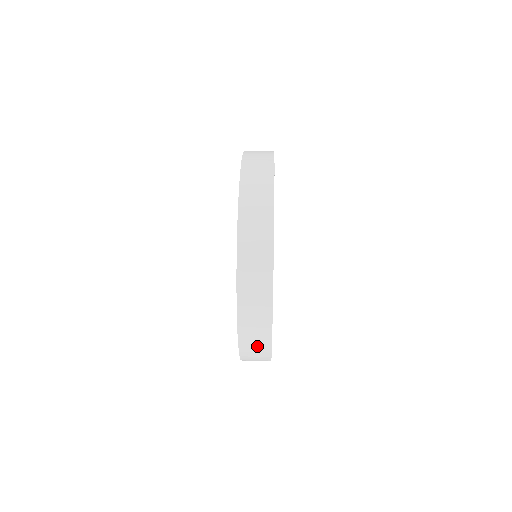
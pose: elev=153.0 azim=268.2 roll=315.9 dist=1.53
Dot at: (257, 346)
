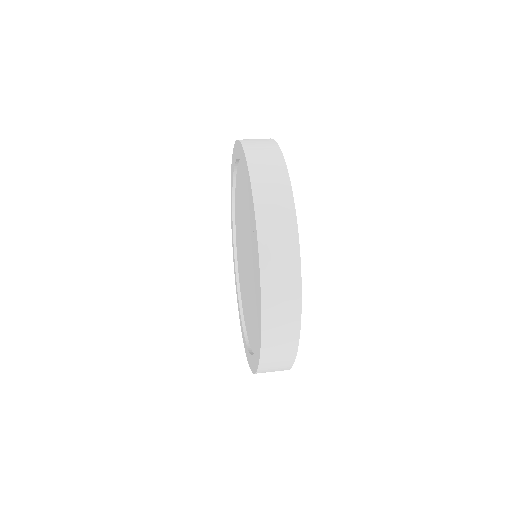
Dot at: (284, 293)
